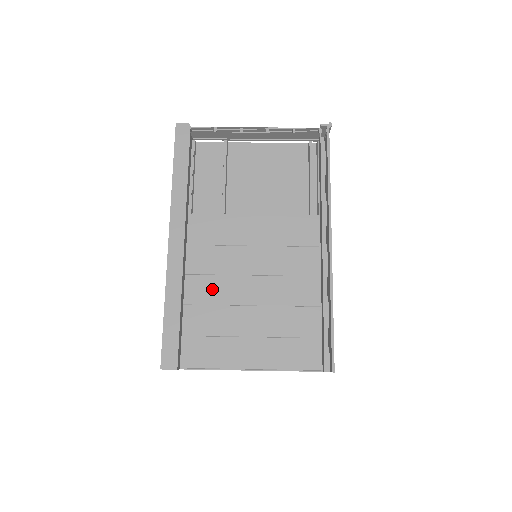
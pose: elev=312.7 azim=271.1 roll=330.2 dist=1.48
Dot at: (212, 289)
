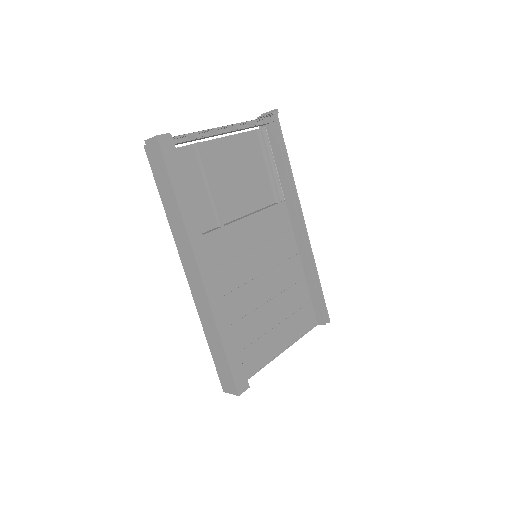
Dot at: (239, 303)
